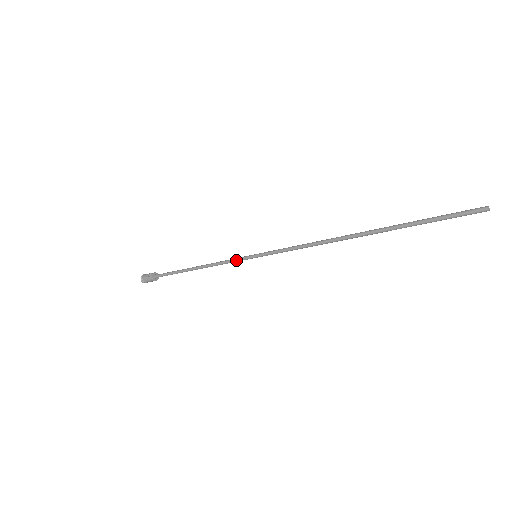
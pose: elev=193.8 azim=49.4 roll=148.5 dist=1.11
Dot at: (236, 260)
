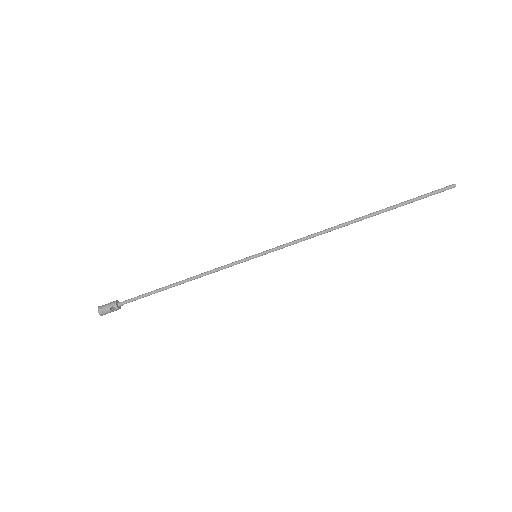
Dot at: (233, 262)
